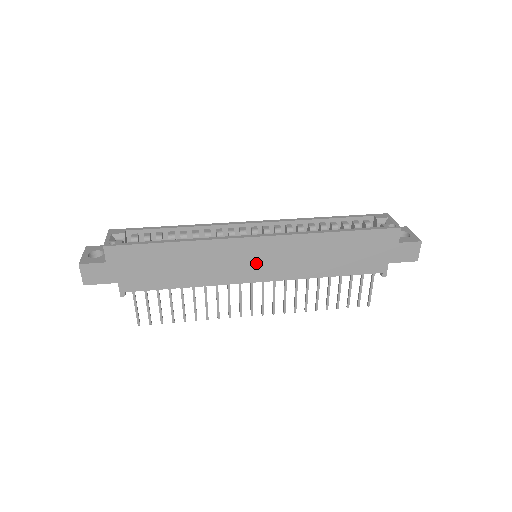
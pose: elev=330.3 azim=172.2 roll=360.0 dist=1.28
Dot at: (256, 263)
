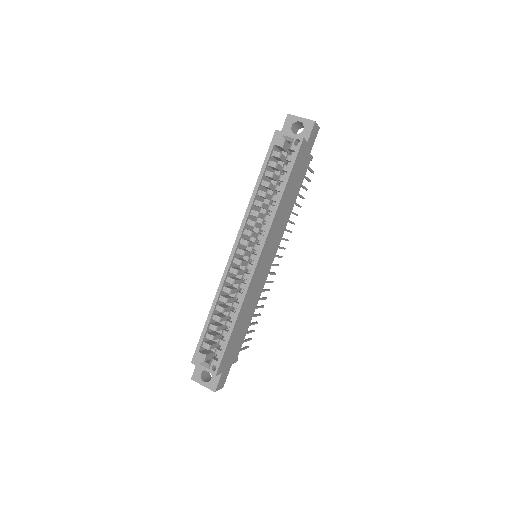
Dot at: (266, 262)
